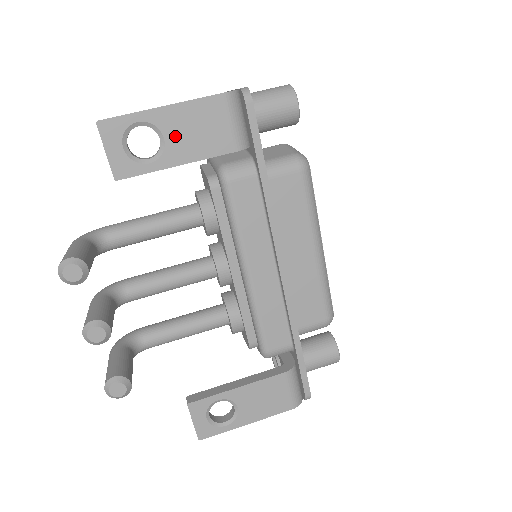
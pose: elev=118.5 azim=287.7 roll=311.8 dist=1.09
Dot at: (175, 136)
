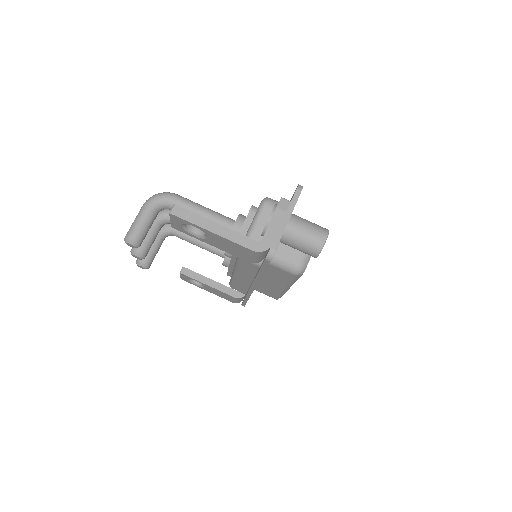
Dot at: (215, 240)
